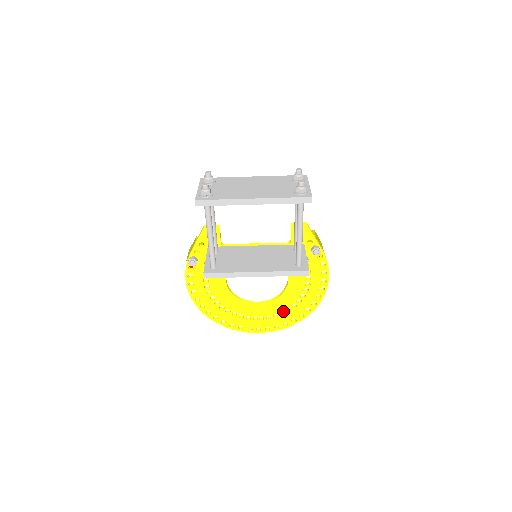
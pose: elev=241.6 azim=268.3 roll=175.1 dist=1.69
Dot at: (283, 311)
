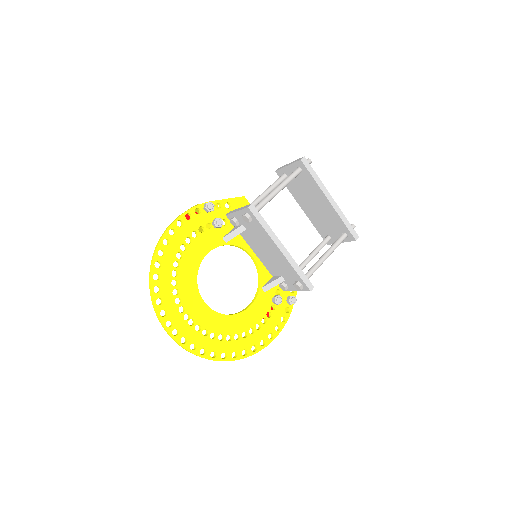
Dot at: (216, 334)
